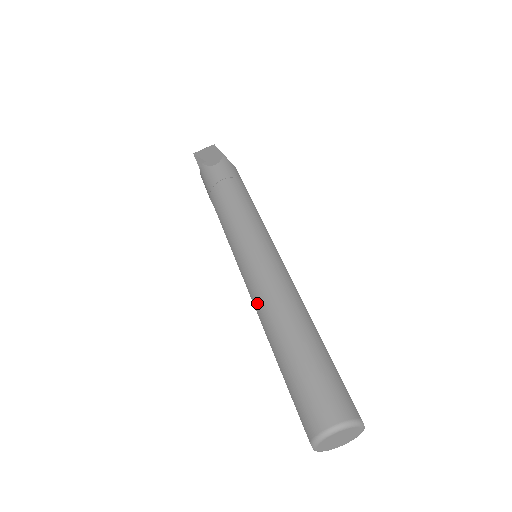
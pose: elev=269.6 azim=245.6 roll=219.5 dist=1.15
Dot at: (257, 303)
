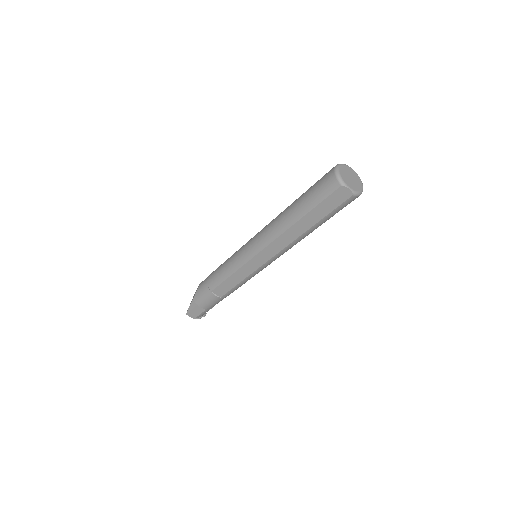
Dot at: (271, 236)
